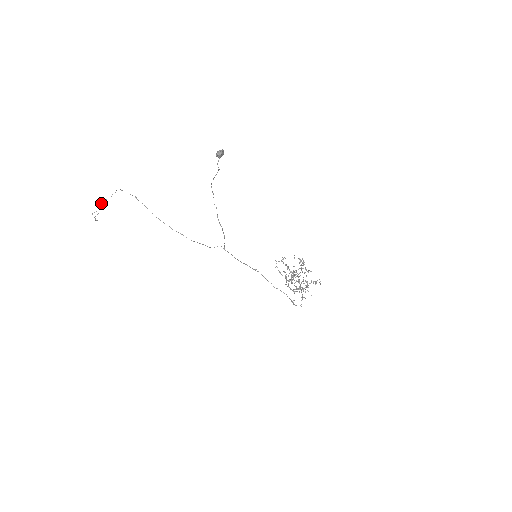
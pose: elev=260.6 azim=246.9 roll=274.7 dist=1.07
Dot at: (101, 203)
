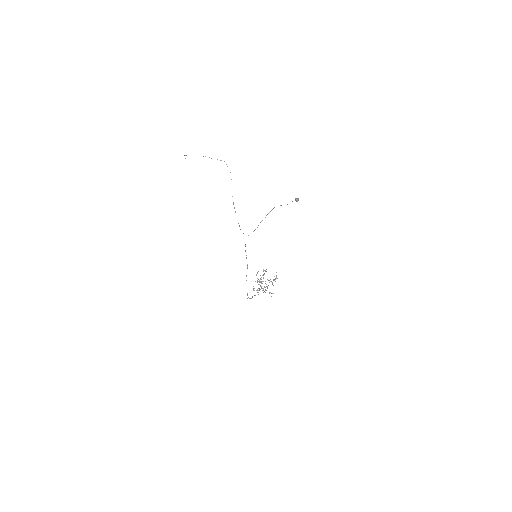
Dot at: occluded
